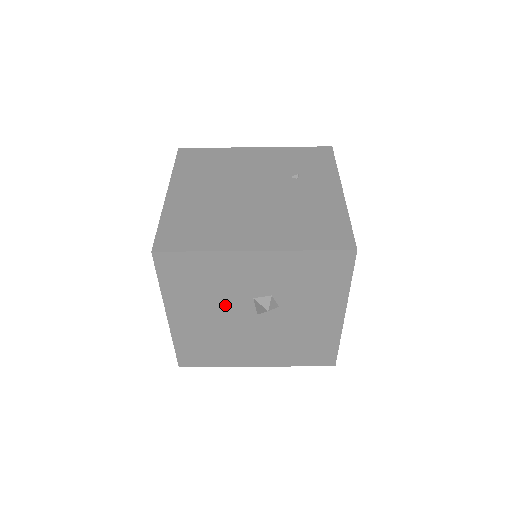
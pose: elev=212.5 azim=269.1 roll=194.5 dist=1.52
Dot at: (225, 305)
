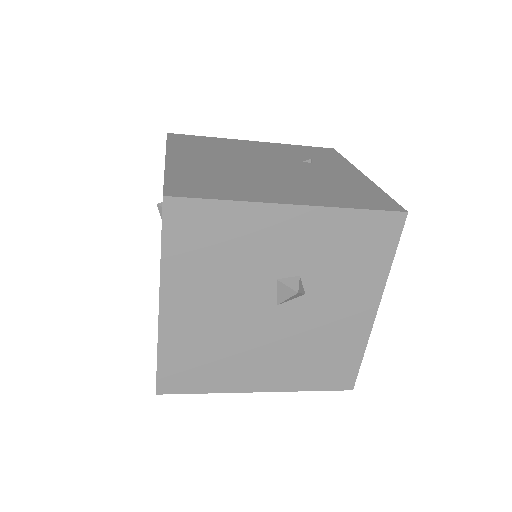
Dot at: (239, 289)
